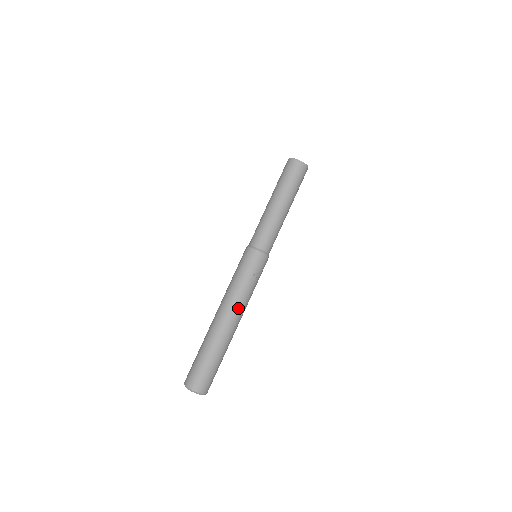
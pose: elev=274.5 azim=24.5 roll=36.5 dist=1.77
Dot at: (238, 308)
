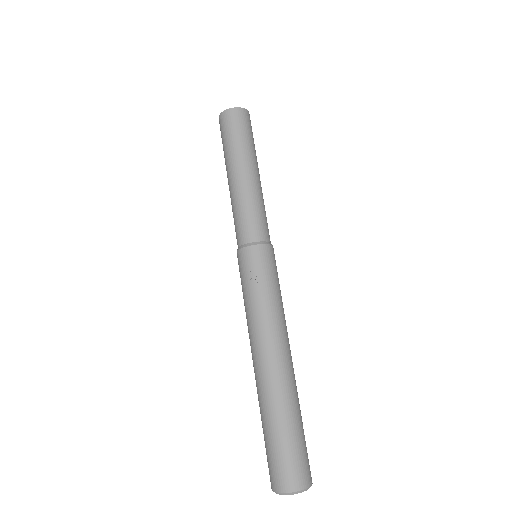
Dot at: (259, 338)
